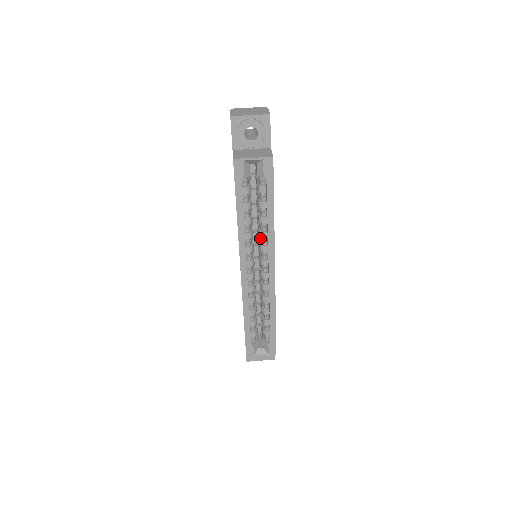
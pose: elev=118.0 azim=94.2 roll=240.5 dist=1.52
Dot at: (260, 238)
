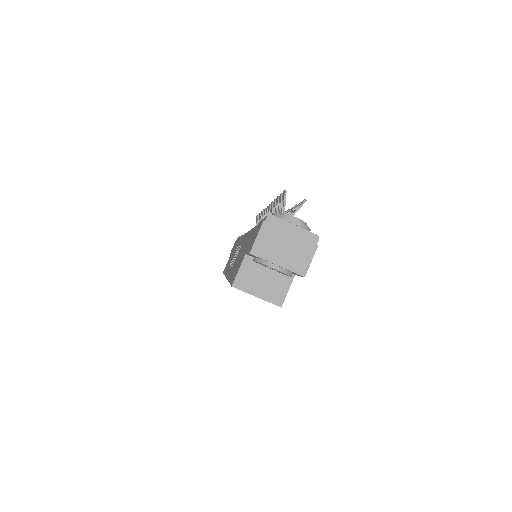
Dot at: occluded
